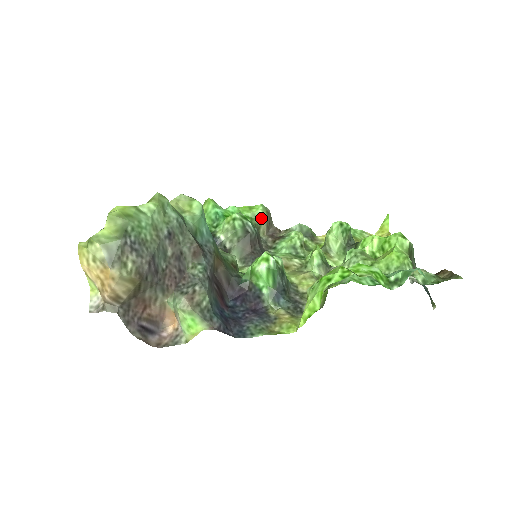
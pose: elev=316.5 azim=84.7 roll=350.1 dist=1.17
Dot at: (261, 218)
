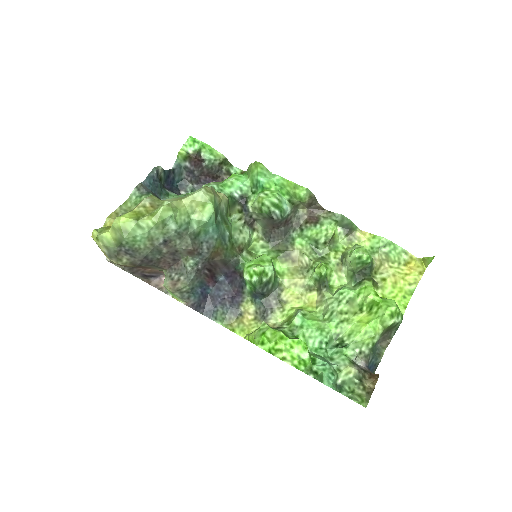
Dot at: (301, 201)
